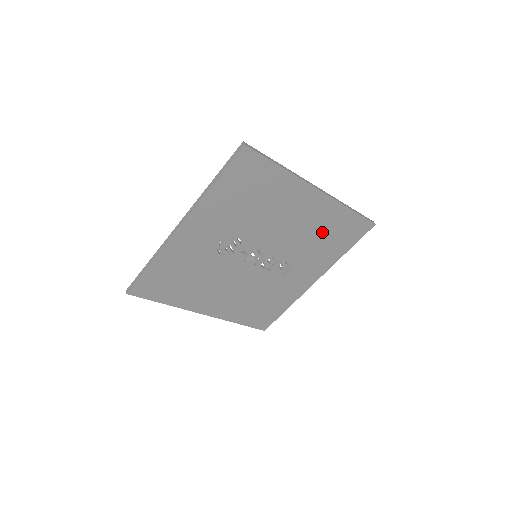
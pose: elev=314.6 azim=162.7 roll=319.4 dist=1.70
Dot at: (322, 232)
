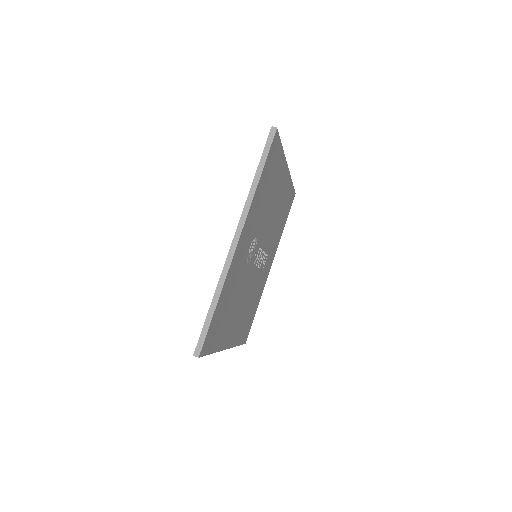
Dot at: (281, 212)
